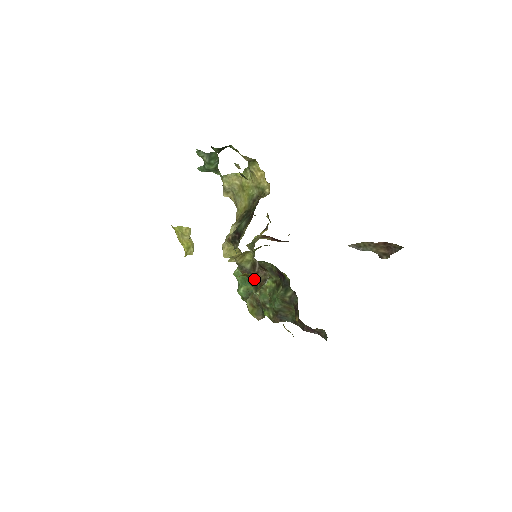
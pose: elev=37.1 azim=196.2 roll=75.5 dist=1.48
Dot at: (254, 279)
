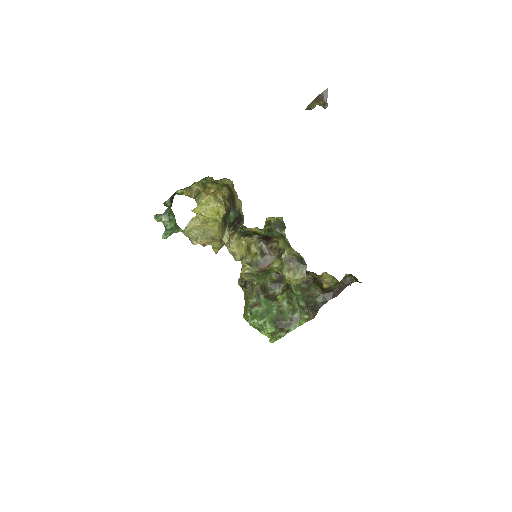
Dot at: (275, 220)
